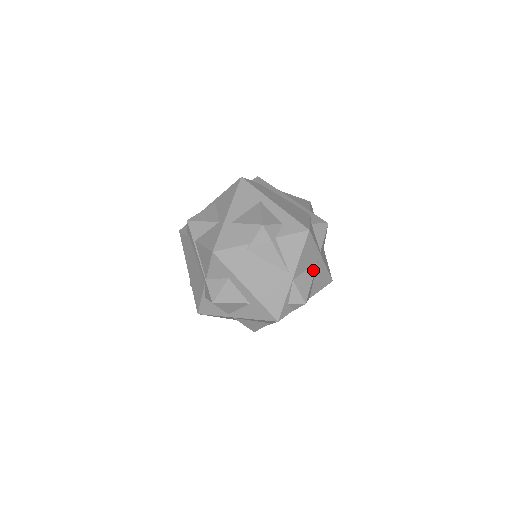
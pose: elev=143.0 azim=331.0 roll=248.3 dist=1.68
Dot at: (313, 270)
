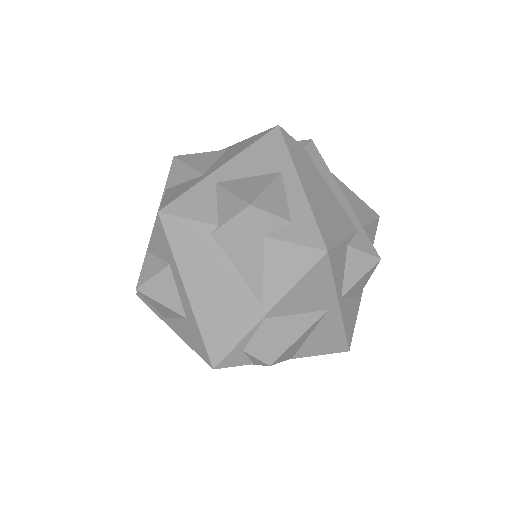
Dot at: (312, 319)
